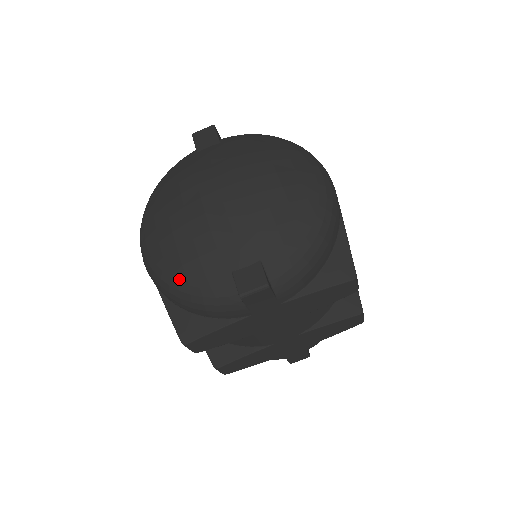
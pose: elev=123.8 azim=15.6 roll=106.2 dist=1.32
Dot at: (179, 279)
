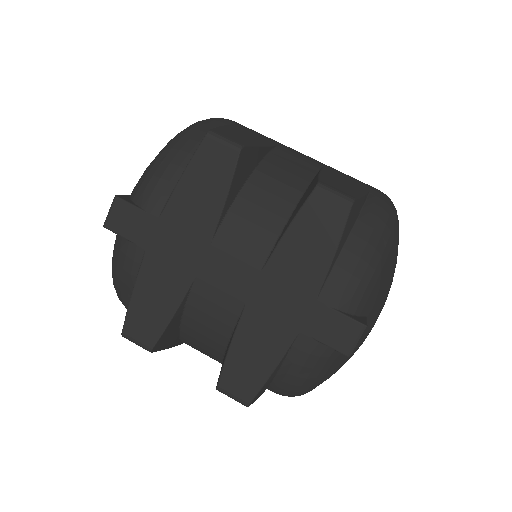
Dot at: occluded
